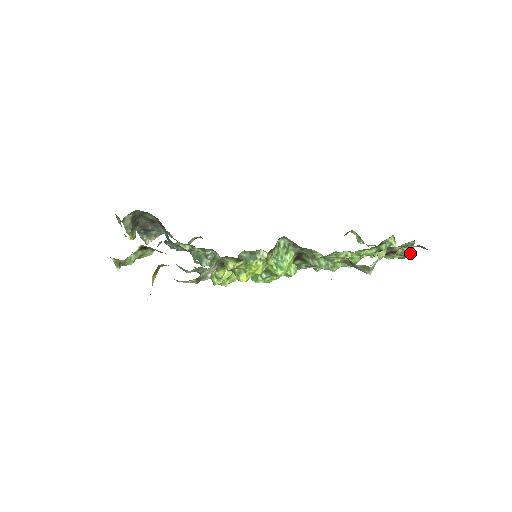
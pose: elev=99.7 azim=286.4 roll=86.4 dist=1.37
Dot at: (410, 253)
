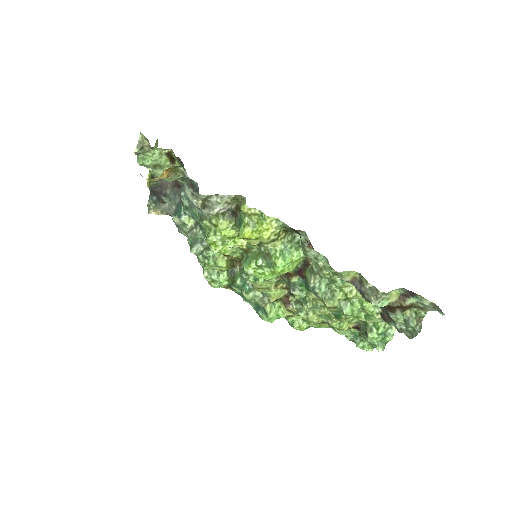
Dot at: (416, 325)
